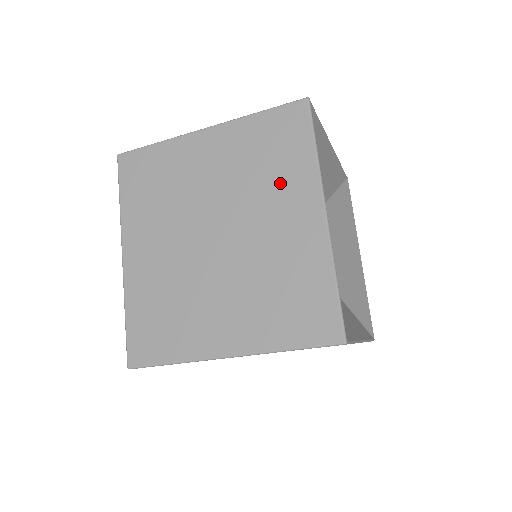
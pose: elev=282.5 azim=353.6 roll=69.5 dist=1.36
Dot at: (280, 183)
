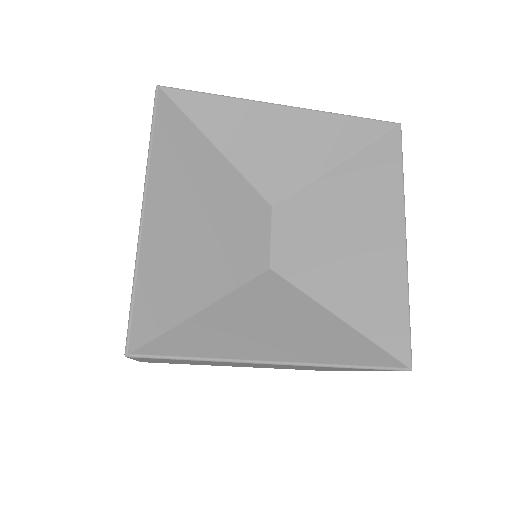
Dot at: occluded
